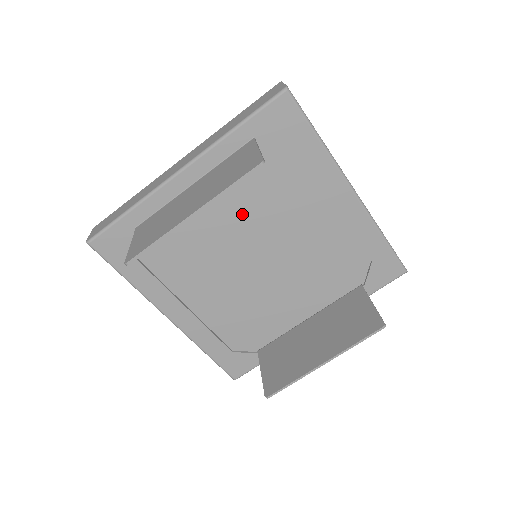
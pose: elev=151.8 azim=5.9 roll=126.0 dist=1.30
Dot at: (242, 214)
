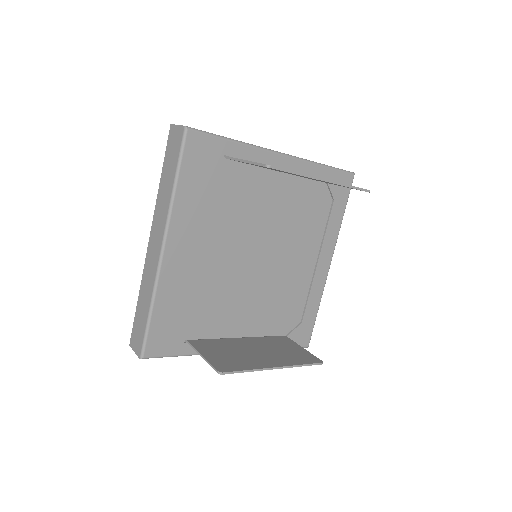
Dot at: (277, 218)
